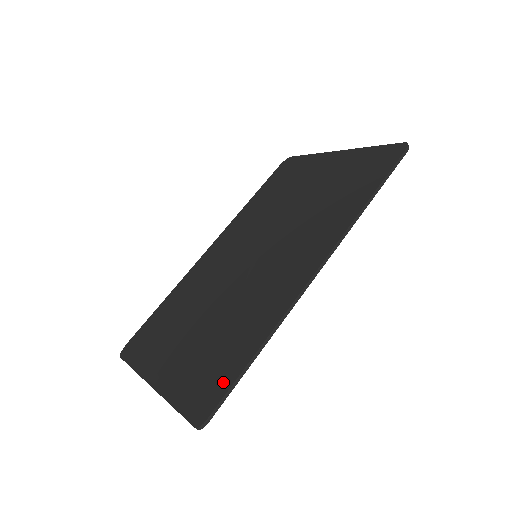
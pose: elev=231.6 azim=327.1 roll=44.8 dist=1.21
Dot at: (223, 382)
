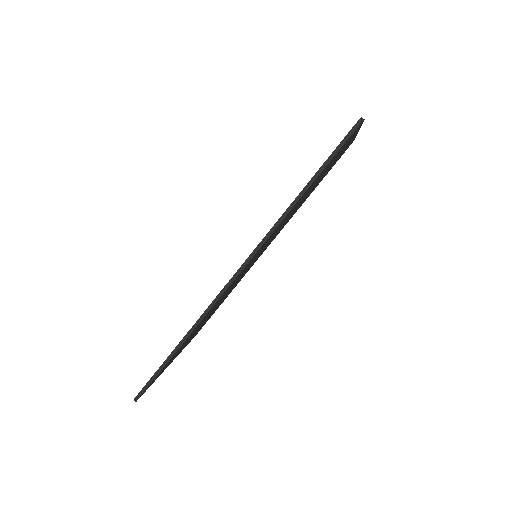
Dot at: occluded
